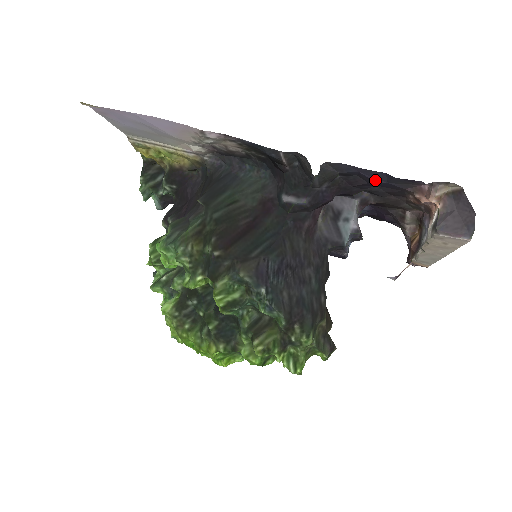
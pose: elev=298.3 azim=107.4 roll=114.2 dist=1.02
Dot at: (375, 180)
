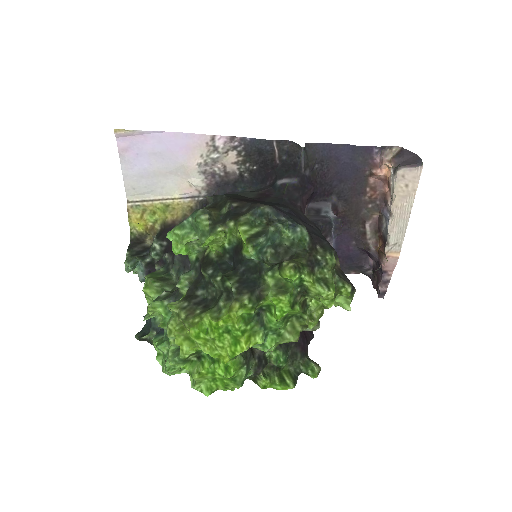
Dot at: (343, 160)
